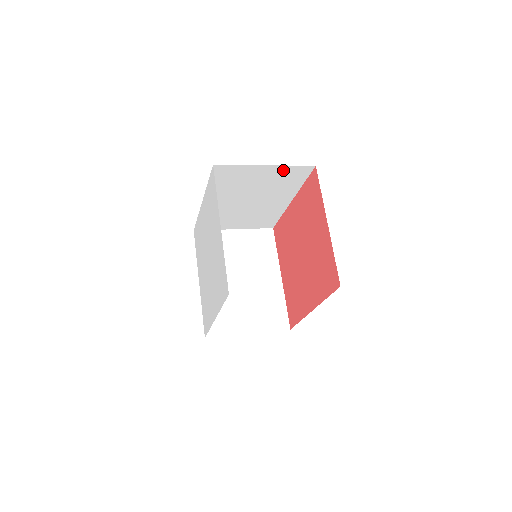
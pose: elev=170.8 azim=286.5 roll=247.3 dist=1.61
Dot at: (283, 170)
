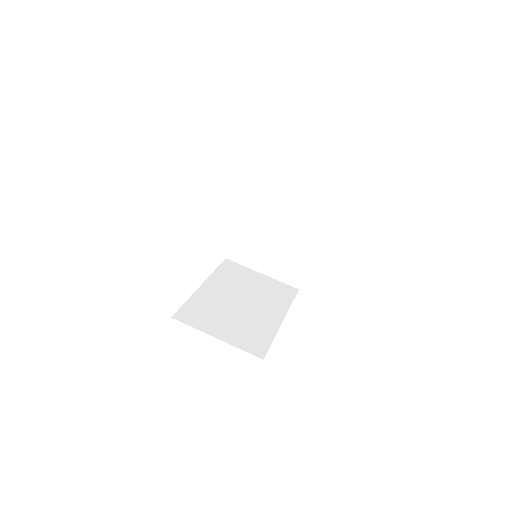
Dot at: occluded
